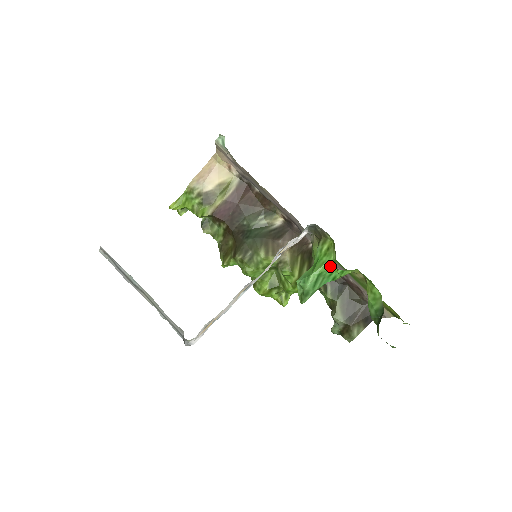
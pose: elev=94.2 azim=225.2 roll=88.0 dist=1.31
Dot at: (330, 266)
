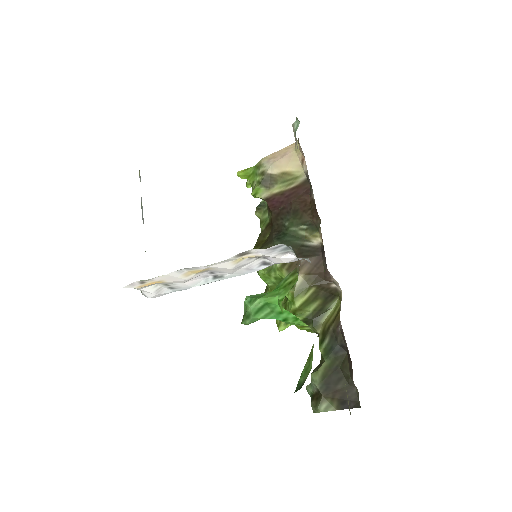
Dot at: (279, 301)
